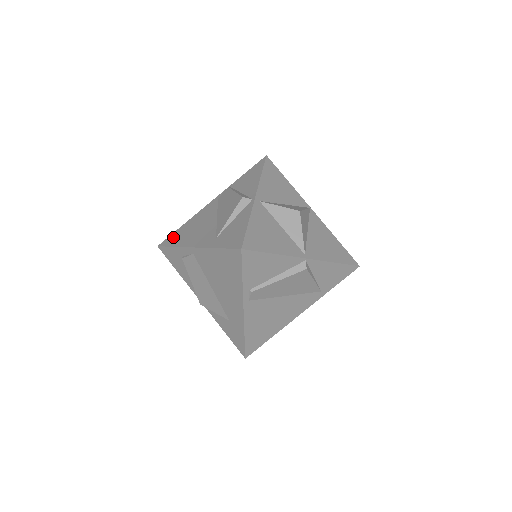
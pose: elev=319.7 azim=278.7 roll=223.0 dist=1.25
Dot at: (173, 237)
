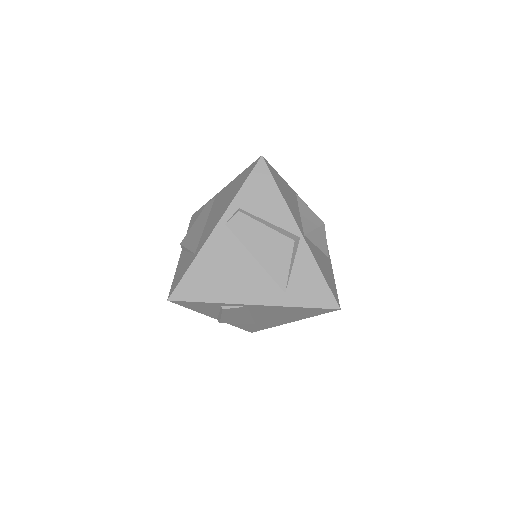
Dot at: (191, 287)
